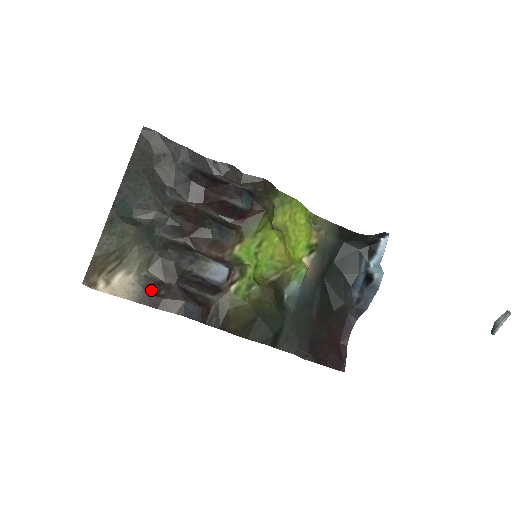
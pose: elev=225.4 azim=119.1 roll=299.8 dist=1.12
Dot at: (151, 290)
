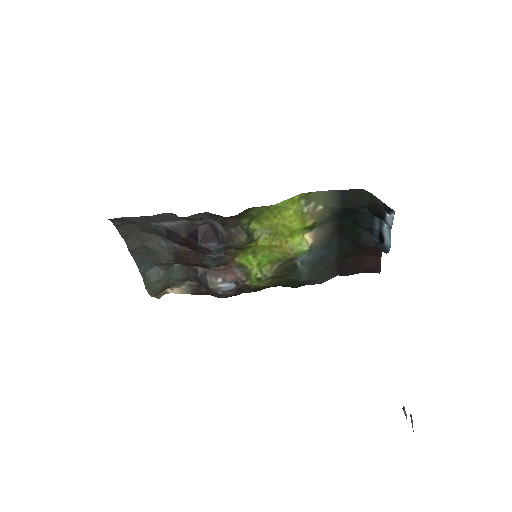
Dot at: (197, 291)
